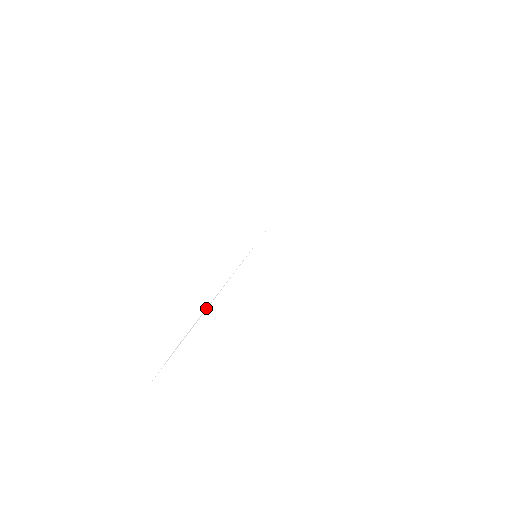
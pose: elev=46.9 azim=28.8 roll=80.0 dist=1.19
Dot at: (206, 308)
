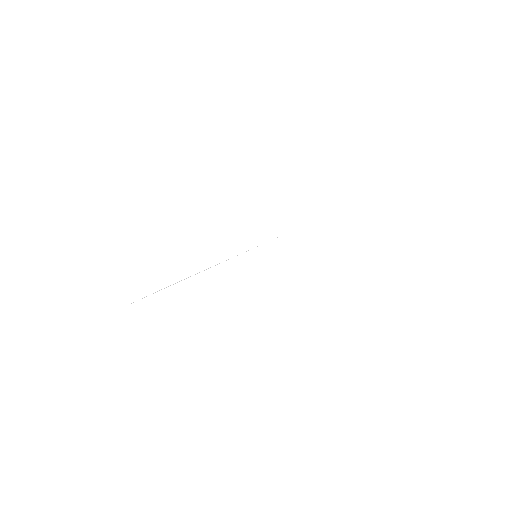
Dot at: (195, 274)
